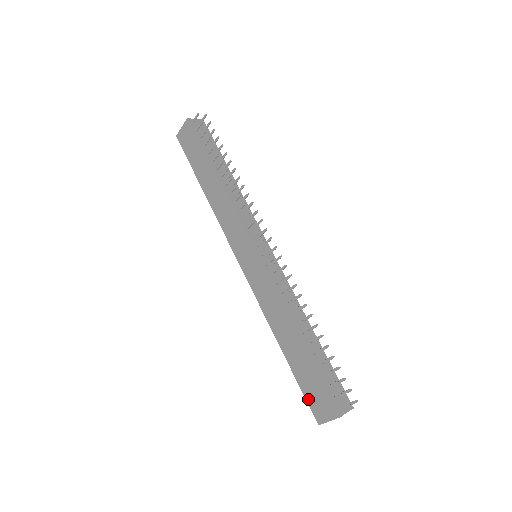
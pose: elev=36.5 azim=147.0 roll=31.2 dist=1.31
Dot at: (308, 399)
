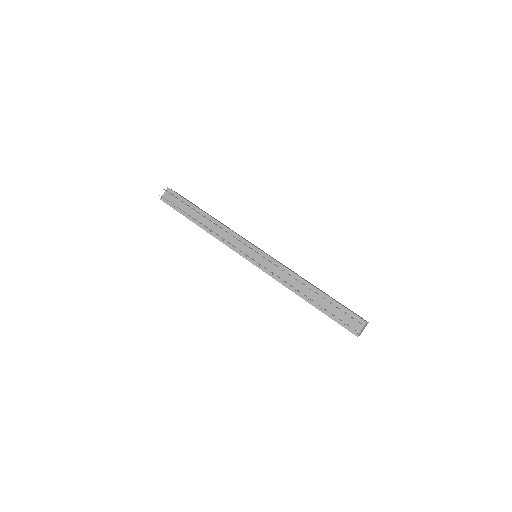
Dot at: occluded
